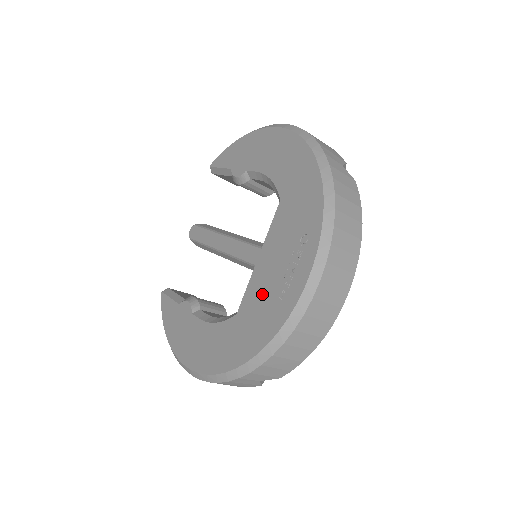
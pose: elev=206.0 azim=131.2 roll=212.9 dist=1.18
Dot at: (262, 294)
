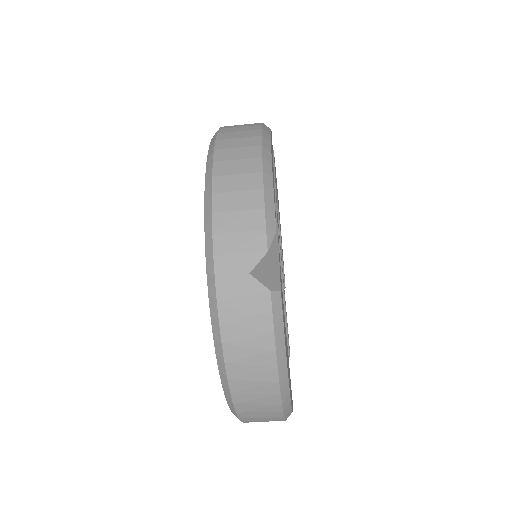
Dot at: occluded
